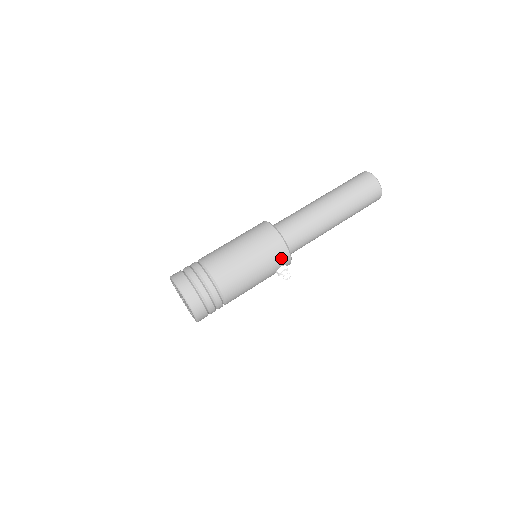
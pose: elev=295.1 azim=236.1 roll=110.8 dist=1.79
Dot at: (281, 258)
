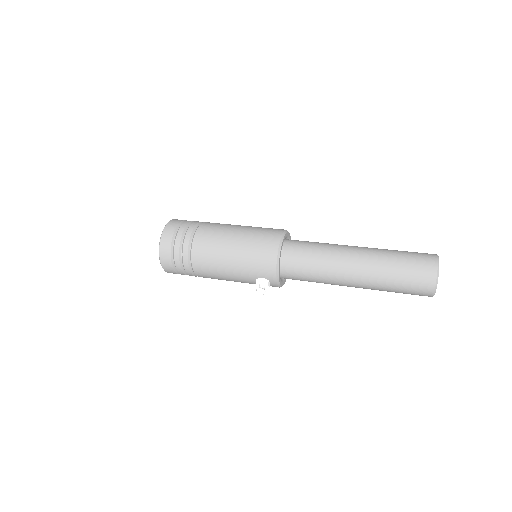
Dot at: (265, 268)
